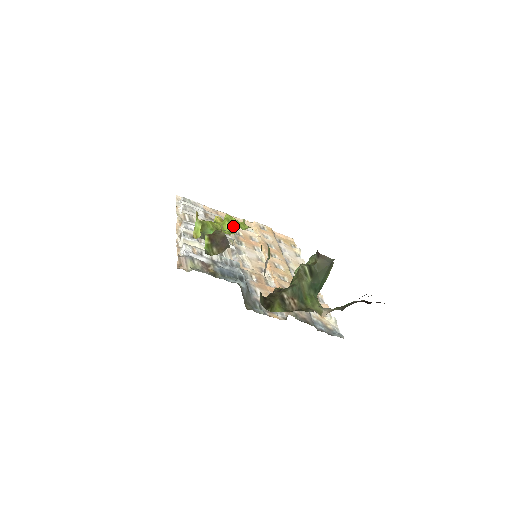
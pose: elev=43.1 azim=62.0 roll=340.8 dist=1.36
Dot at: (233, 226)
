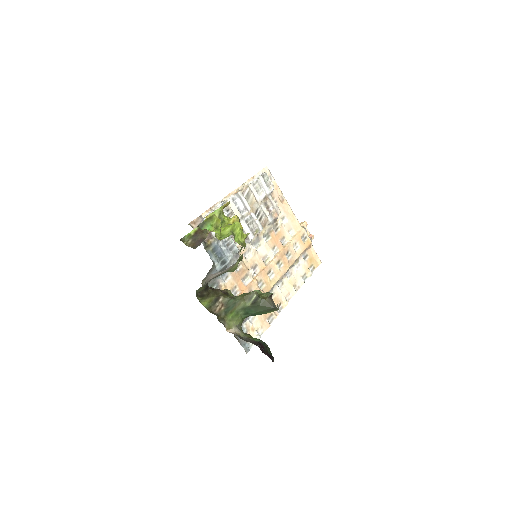
Dot at: (230, 233)
